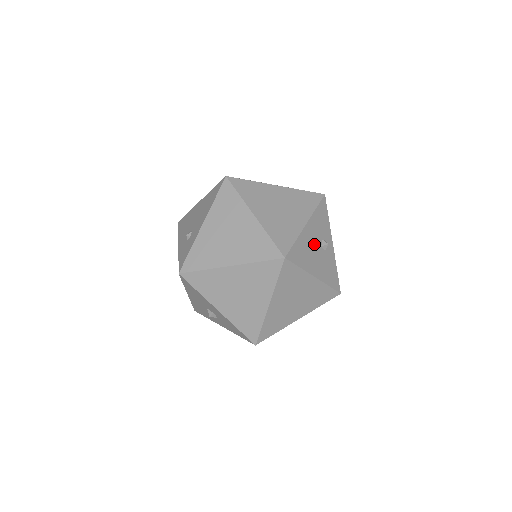
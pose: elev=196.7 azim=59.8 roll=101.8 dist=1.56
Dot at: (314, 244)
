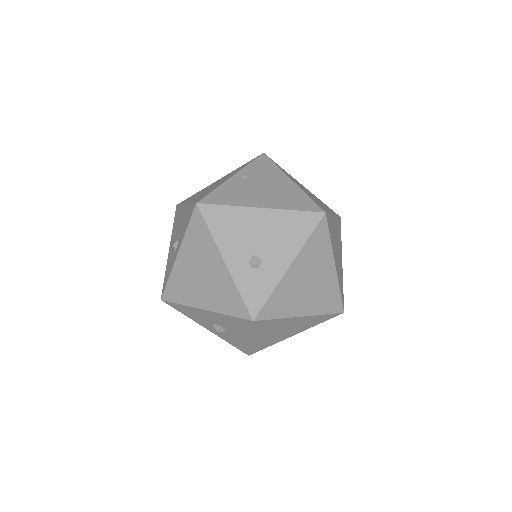
Dot at: occluded
